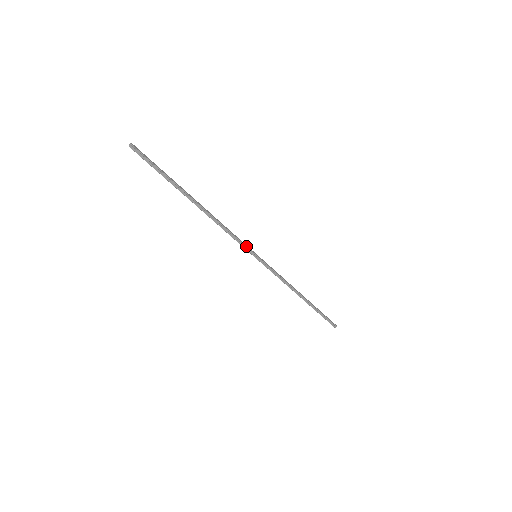
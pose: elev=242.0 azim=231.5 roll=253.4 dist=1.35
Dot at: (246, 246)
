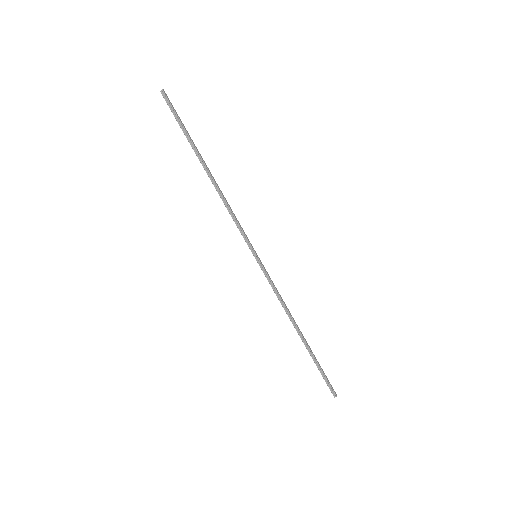
Dot at: (248, 239)
